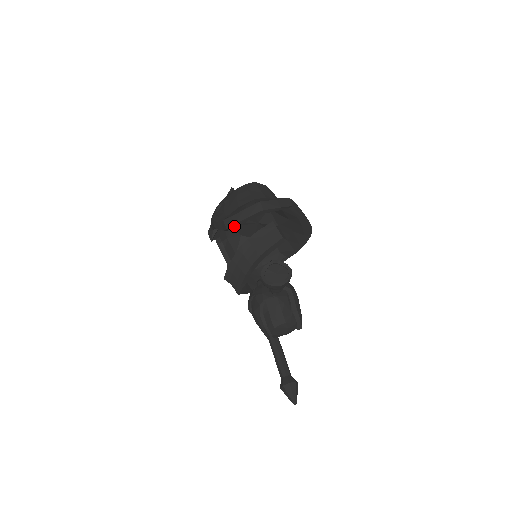
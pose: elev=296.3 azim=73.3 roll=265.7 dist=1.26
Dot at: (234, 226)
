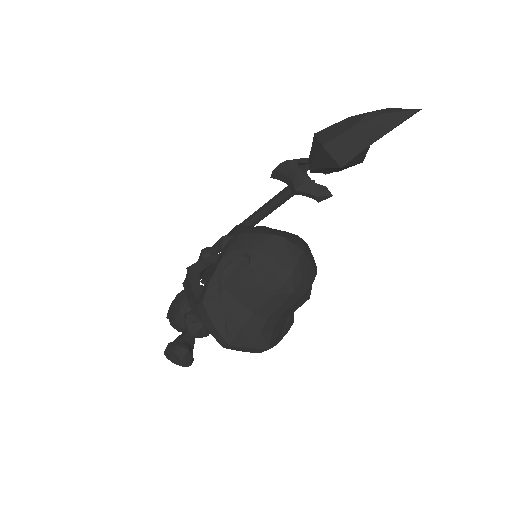
Dot at: (202, 313)
